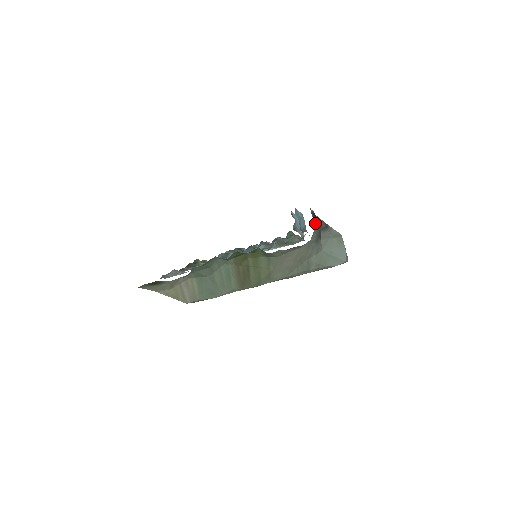
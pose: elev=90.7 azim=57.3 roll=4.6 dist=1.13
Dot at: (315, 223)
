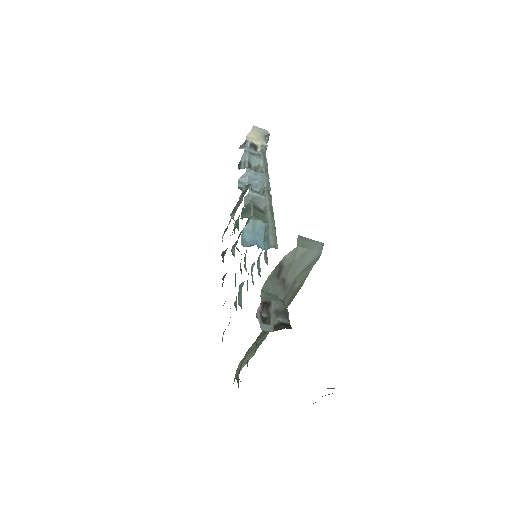
Dot at: (271, 310)
